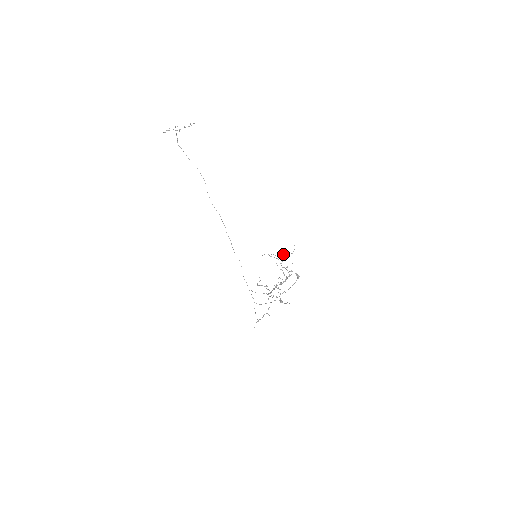
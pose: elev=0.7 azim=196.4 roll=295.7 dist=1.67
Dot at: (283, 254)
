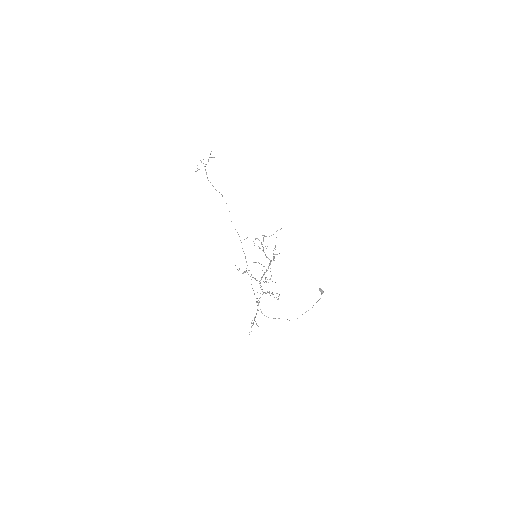
Dot at: occluded
